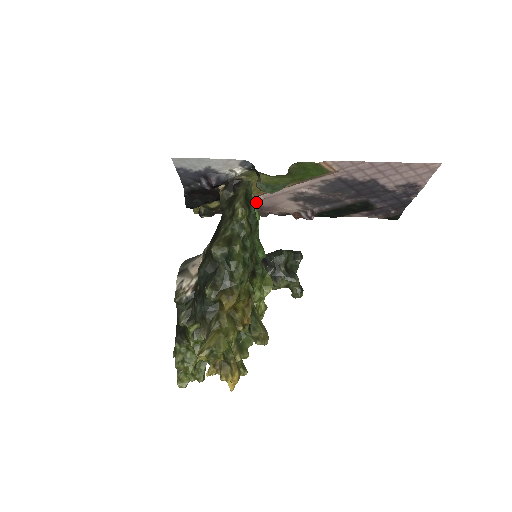
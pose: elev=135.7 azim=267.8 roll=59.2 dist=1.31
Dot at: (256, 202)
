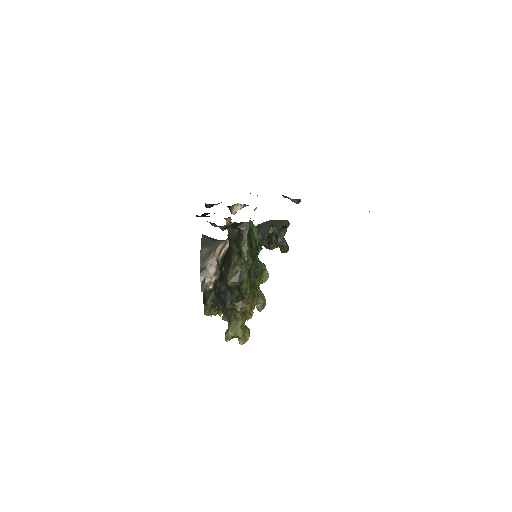
Dot at: occluded
